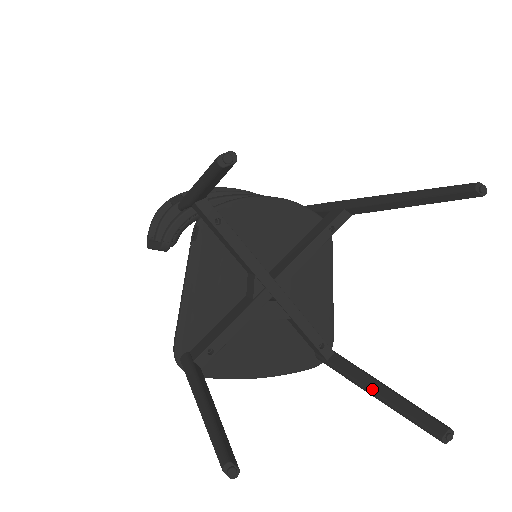
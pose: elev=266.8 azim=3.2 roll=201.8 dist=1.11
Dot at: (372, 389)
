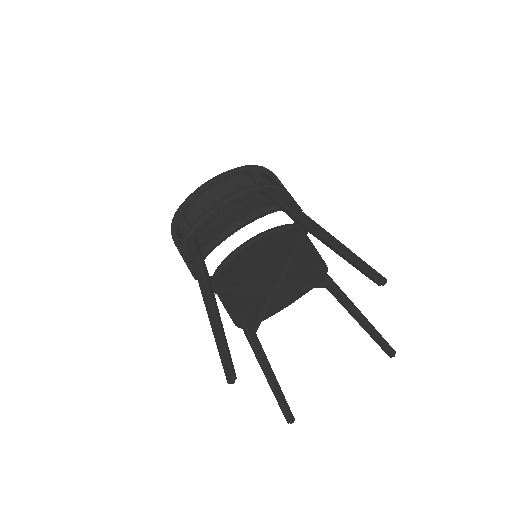
Dot at: (354, 317)
